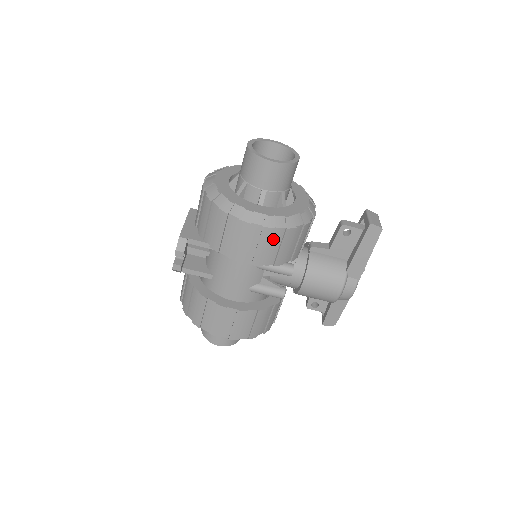
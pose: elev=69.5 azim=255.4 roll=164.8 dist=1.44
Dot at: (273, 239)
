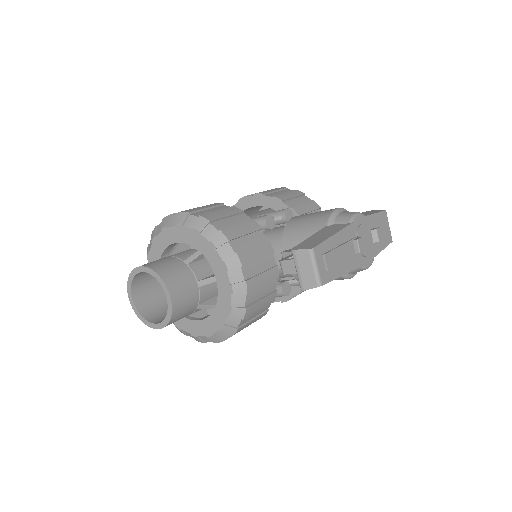
Dot at: occluded
